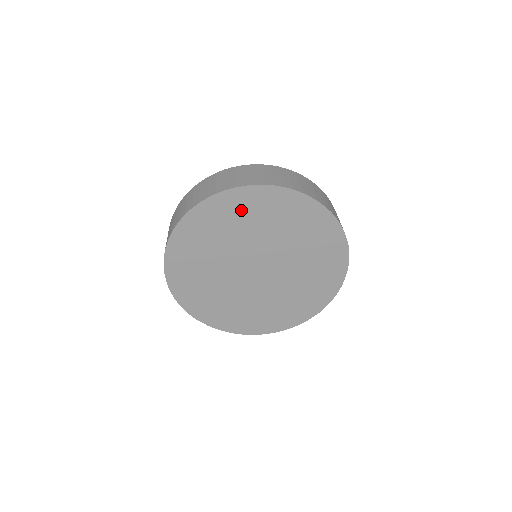
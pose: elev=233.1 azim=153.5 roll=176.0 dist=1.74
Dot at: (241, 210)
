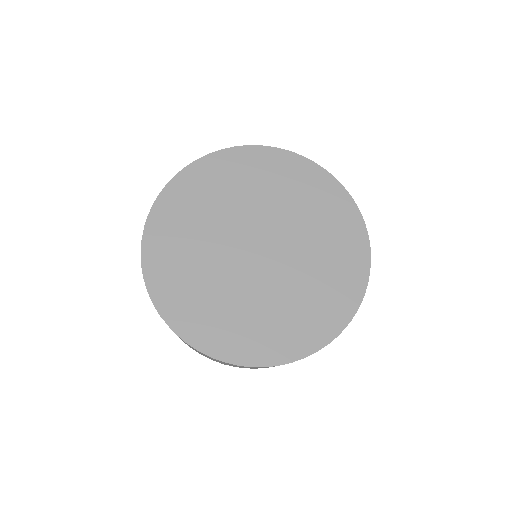
Dot at: (256, 170)
